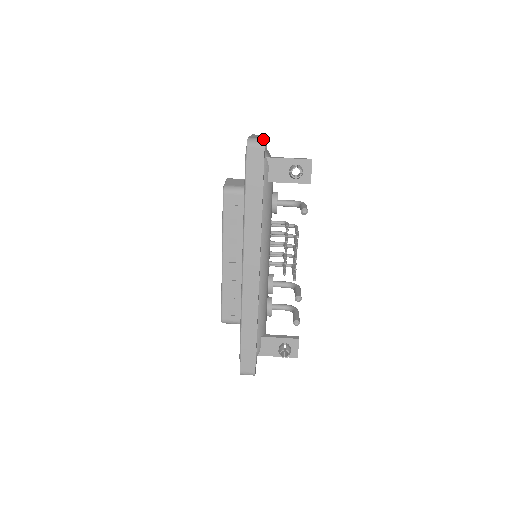
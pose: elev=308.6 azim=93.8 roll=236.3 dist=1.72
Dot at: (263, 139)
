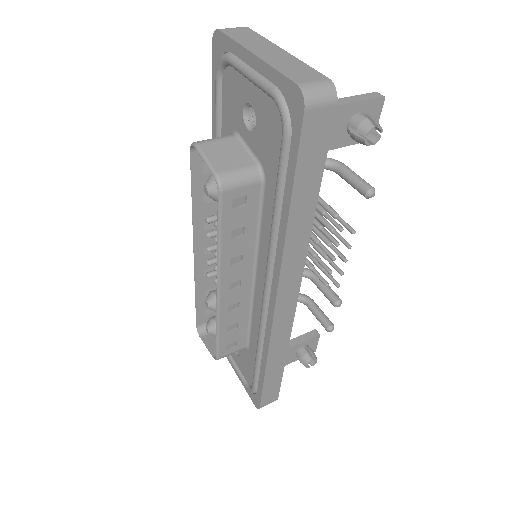
Dot at: (330, 84)
